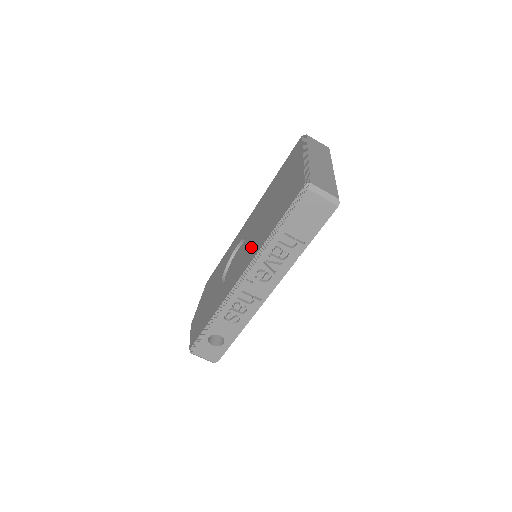
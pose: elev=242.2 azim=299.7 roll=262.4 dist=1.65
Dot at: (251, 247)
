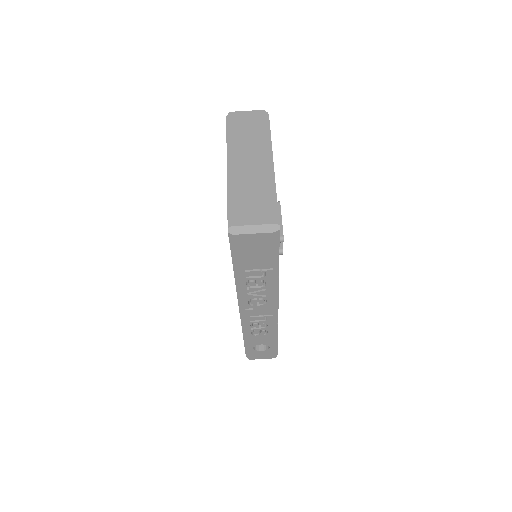
Dot at: occluded
